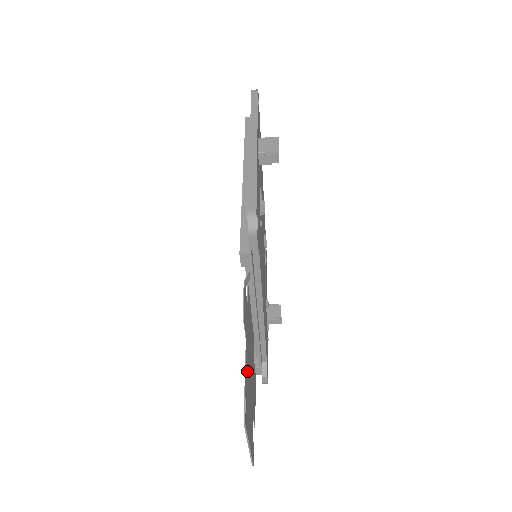
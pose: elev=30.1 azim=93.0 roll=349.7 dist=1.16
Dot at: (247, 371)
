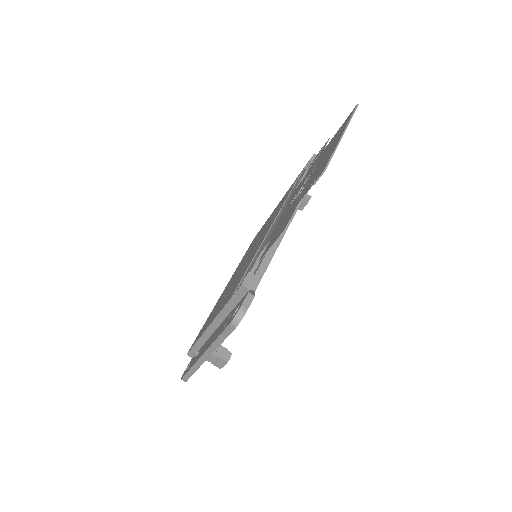
Dot at: occluded
